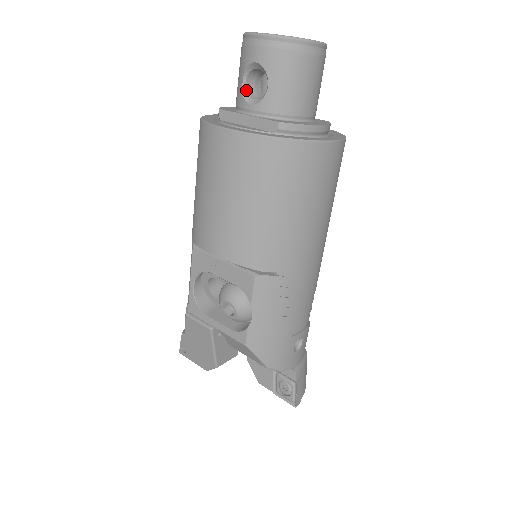
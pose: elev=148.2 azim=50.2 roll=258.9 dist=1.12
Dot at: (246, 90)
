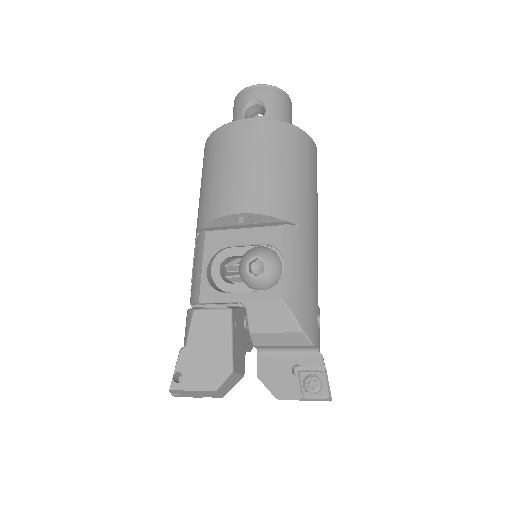
Dot at: occluded
